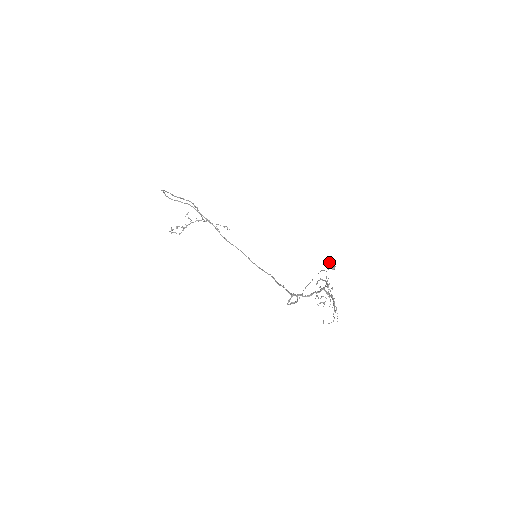
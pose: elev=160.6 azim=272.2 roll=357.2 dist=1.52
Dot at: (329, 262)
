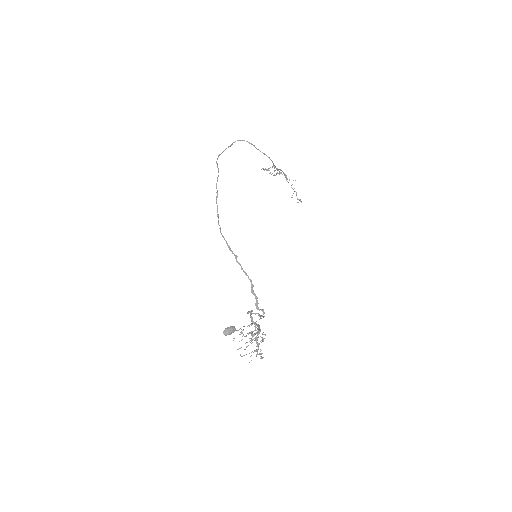
Dot at: (231, 326)
